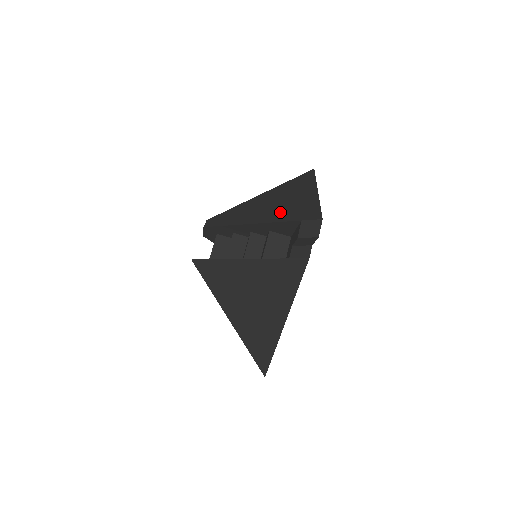
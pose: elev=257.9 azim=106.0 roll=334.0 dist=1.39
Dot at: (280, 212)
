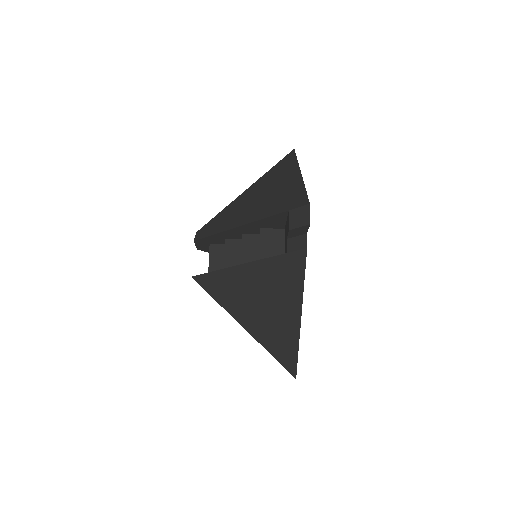
Dot at: (266, 206)
